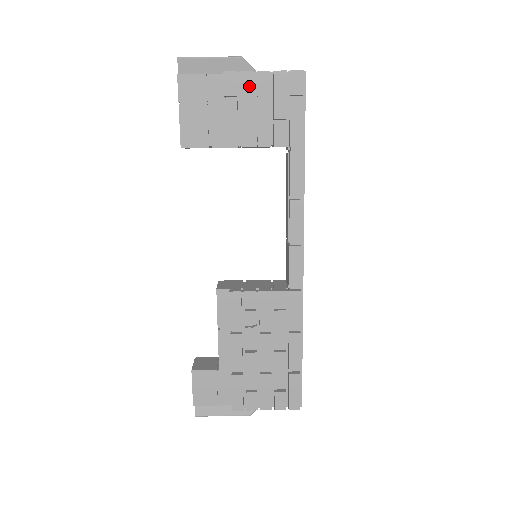
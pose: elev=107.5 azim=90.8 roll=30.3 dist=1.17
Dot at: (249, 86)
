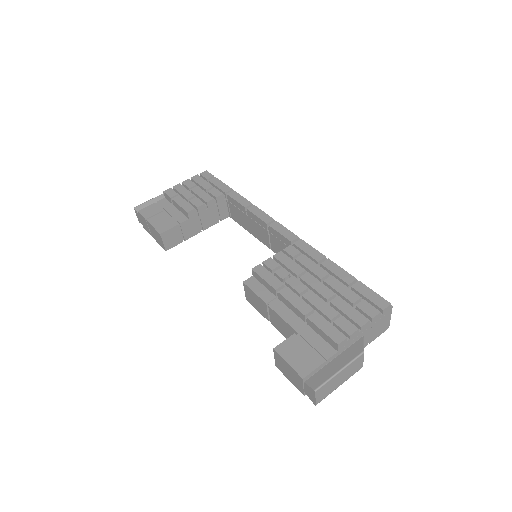
Dot at: (182, 188)
